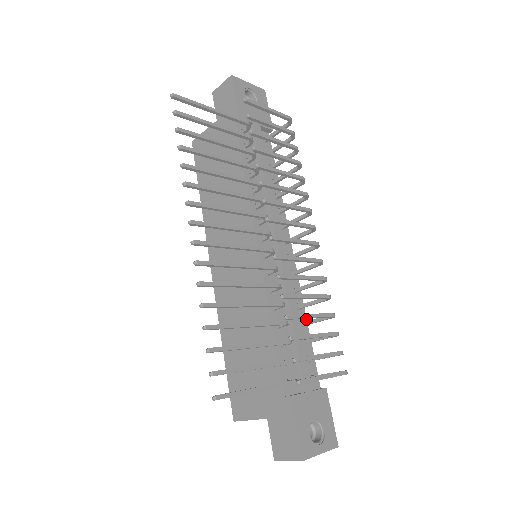
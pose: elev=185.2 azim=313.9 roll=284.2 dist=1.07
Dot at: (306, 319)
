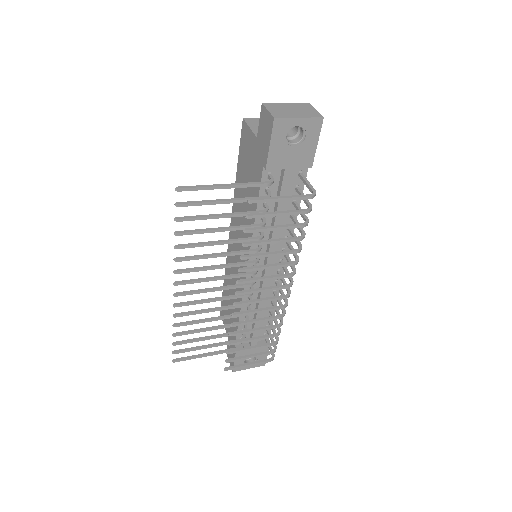
Dot at: occluded
